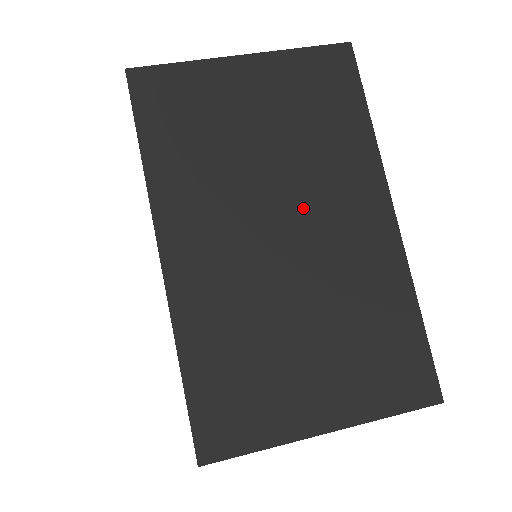
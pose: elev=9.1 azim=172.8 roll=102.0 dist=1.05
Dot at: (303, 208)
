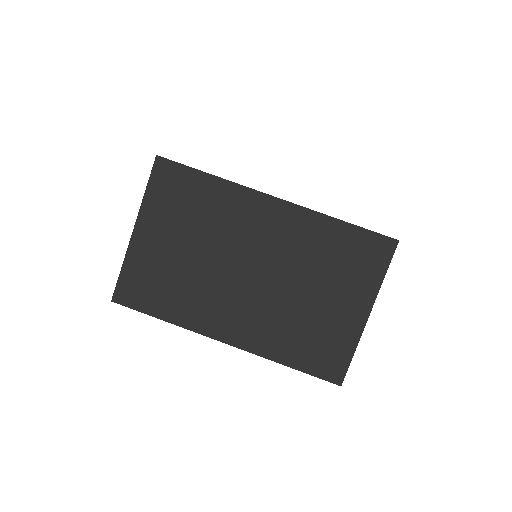
Dot at: (242, 251)
